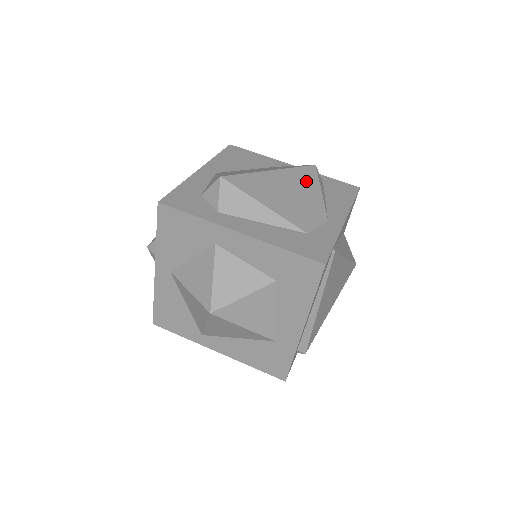
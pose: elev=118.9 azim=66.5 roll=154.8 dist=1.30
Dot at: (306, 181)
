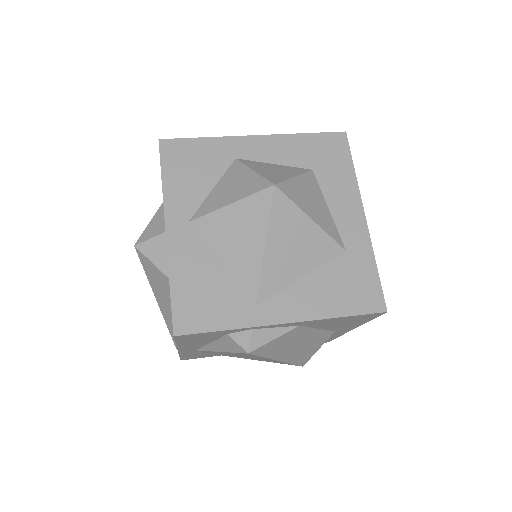
Dot at: occluded
